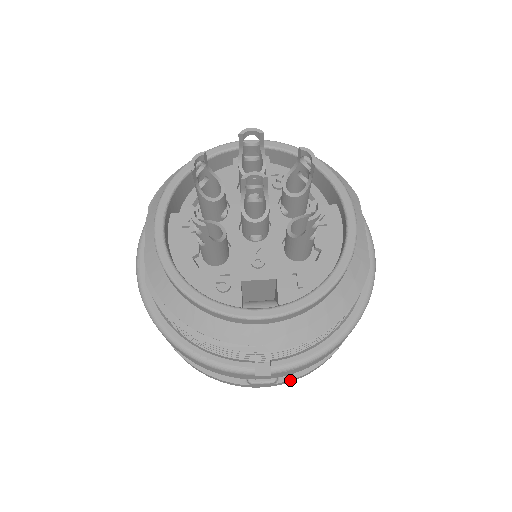
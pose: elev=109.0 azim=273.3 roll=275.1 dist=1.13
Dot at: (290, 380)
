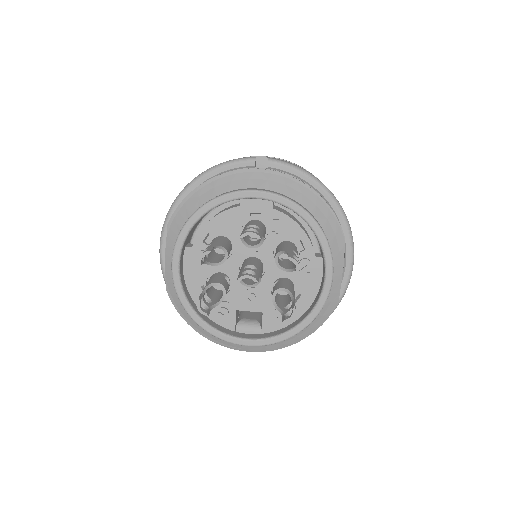
Dot at: occluded
